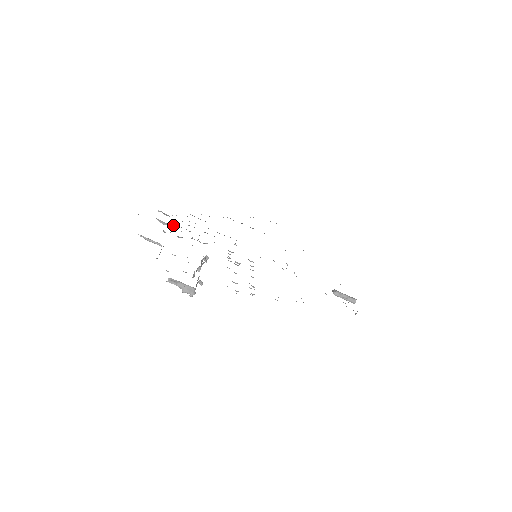
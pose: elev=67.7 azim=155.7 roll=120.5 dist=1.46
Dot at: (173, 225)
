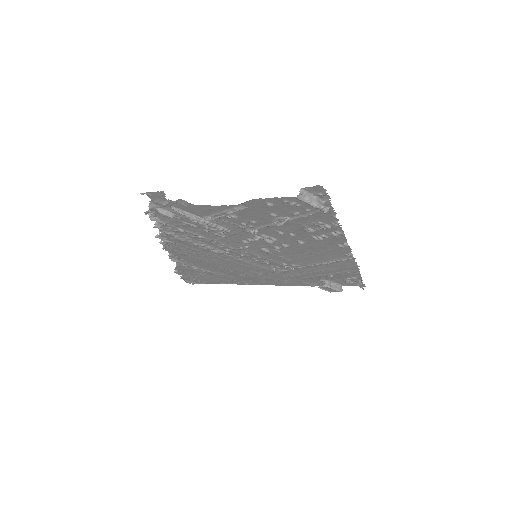
Dot at: (179, 218)
